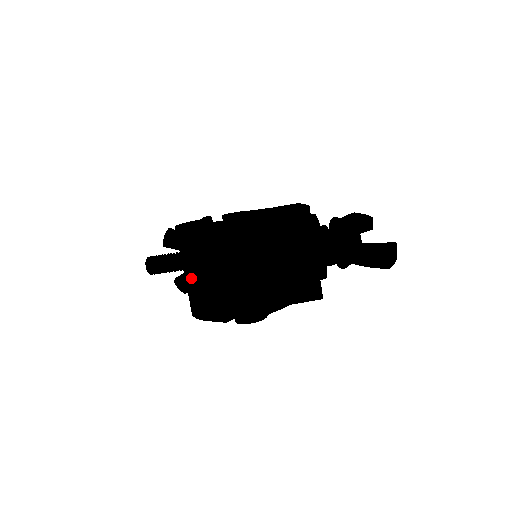
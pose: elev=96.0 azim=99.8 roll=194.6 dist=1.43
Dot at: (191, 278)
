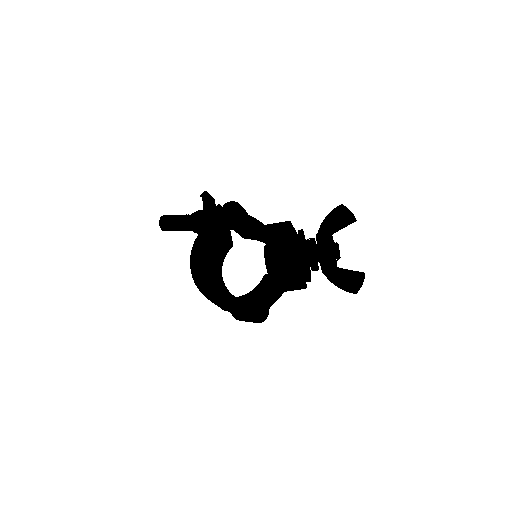
Dot at: occluded
